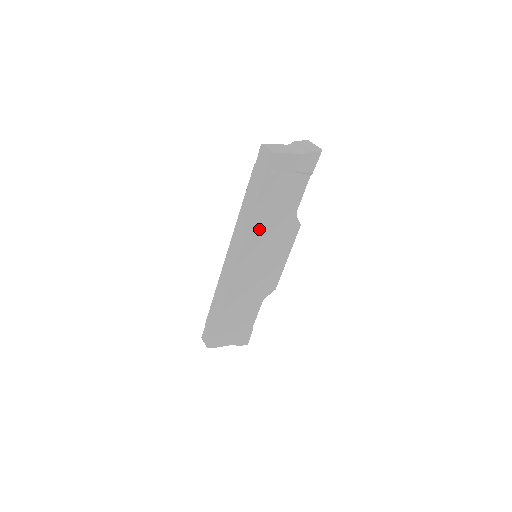
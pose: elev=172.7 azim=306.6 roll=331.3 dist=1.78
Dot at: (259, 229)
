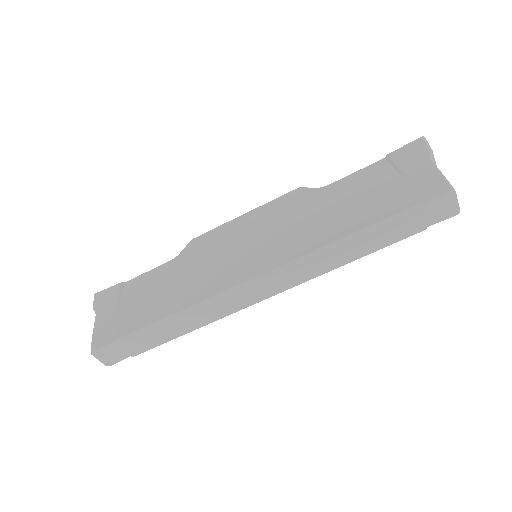
Dot at: occluded
